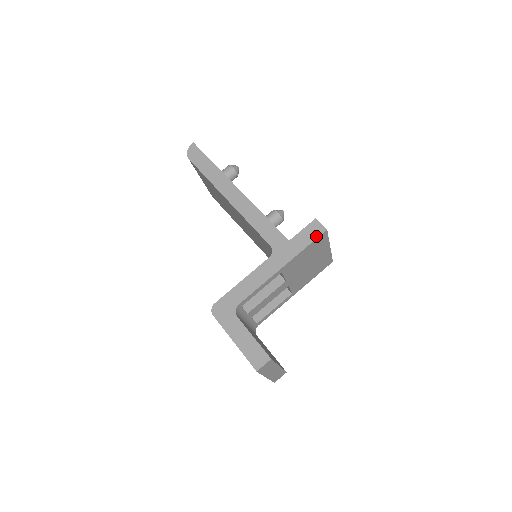
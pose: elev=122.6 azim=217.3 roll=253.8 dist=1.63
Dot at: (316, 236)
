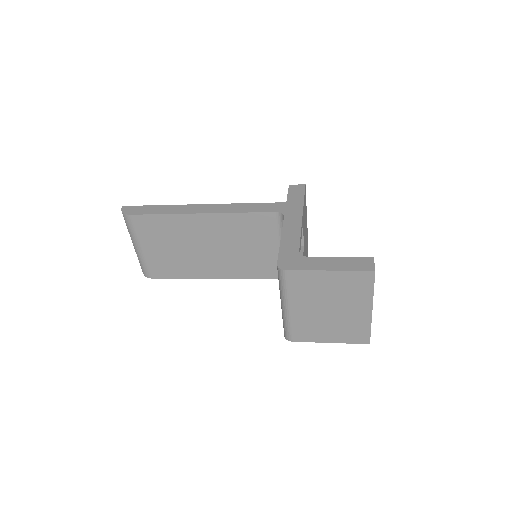
Dot at: (303, 190)
